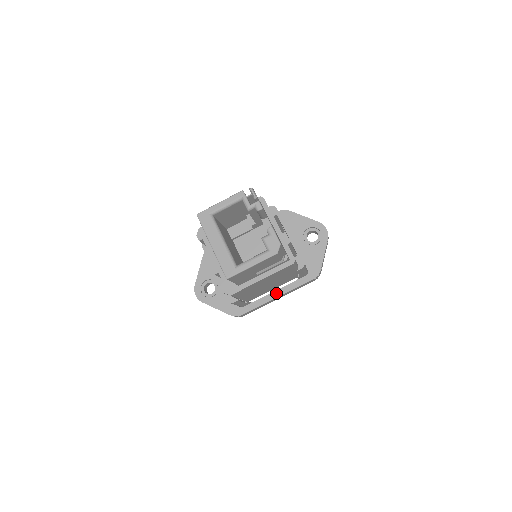
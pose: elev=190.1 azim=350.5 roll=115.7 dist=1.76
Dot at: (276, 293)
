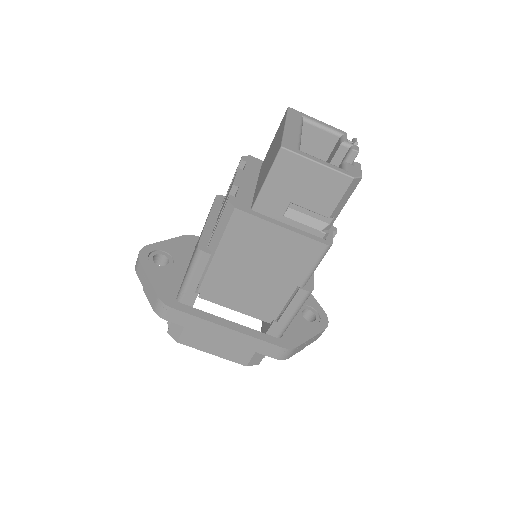
Dot at: (230, 323)
